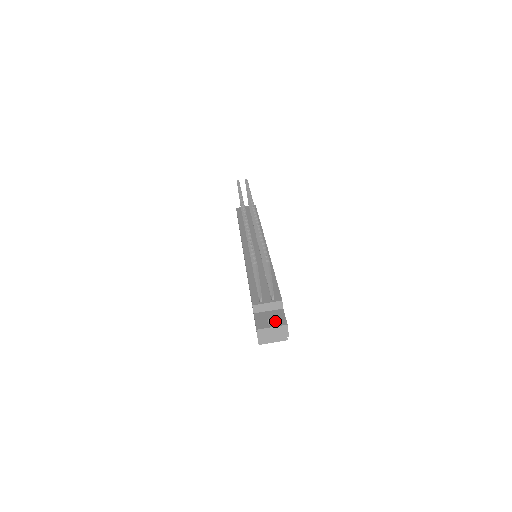
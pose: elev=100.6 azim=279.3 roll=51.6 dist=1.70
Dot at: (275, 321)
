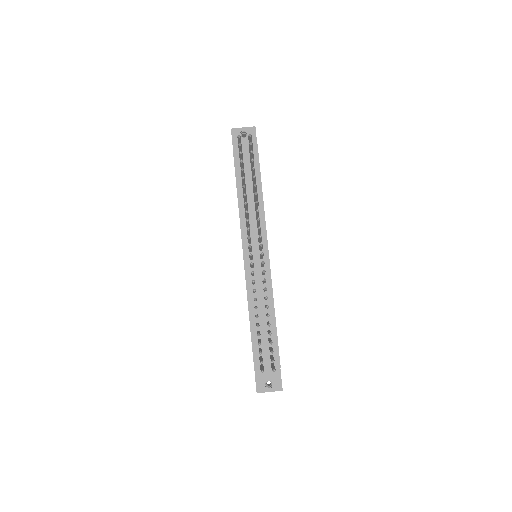
Dot at: (272, 384)
